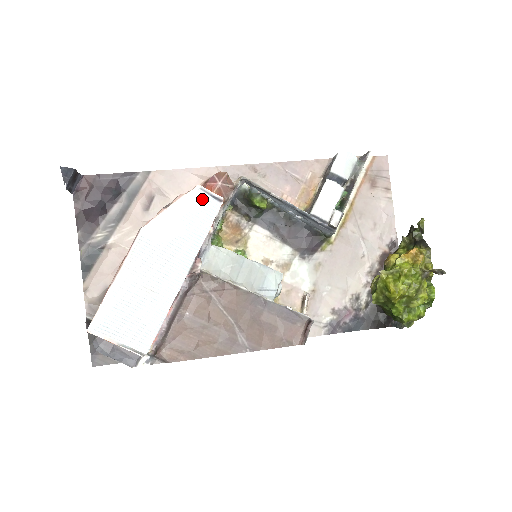
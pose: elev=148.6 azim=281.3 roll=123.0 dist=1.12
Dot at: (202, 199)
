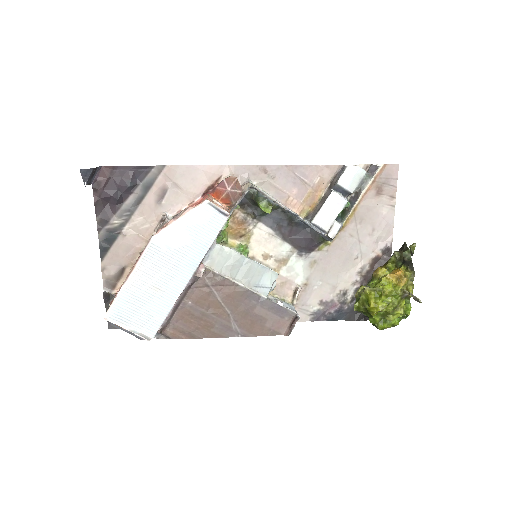
Dot at: (209, 213)
